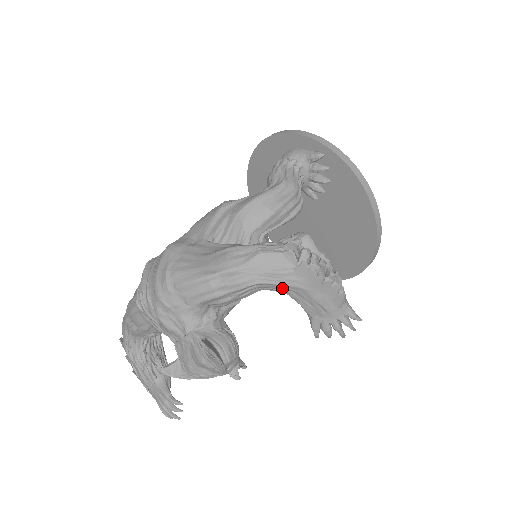
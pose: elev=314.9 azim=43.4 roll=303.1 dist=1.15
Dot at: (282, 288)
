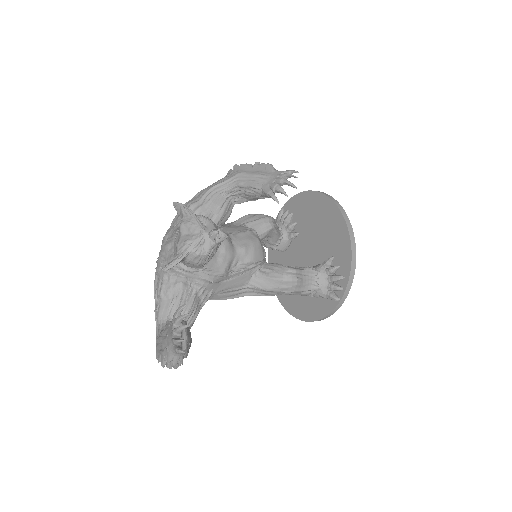
Dot at: (230, 183)
